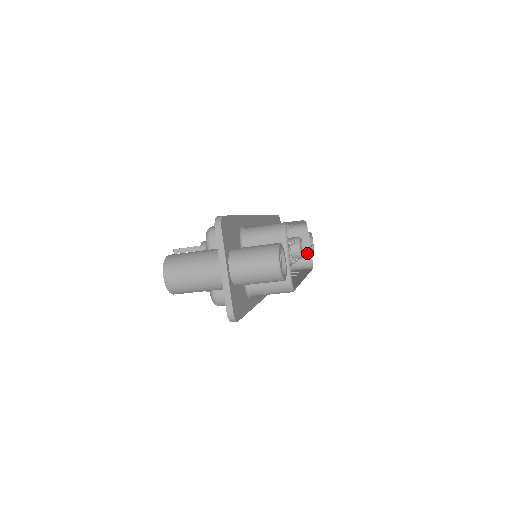
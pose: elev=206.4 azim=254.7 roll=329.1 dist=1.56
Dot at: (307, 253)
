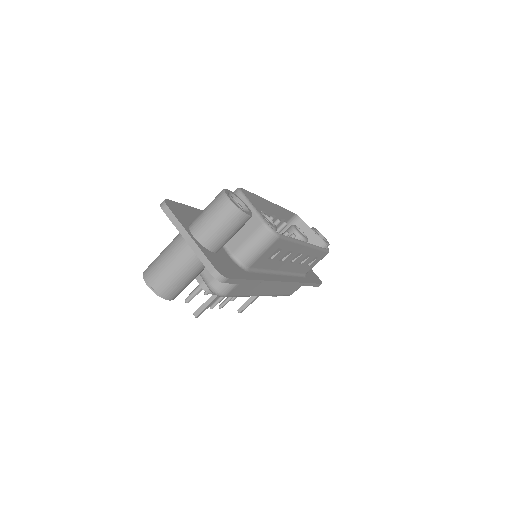
Dot at: (317, 242)
